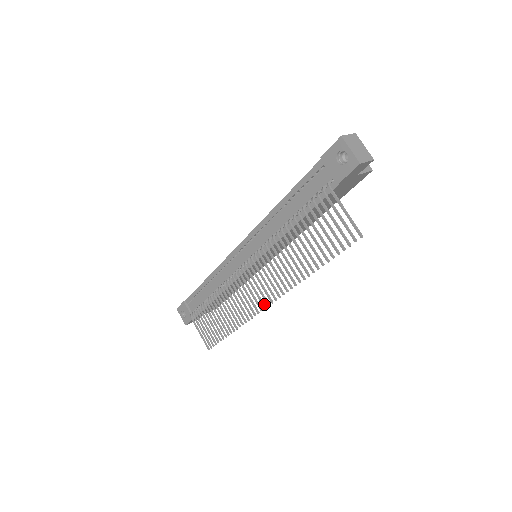
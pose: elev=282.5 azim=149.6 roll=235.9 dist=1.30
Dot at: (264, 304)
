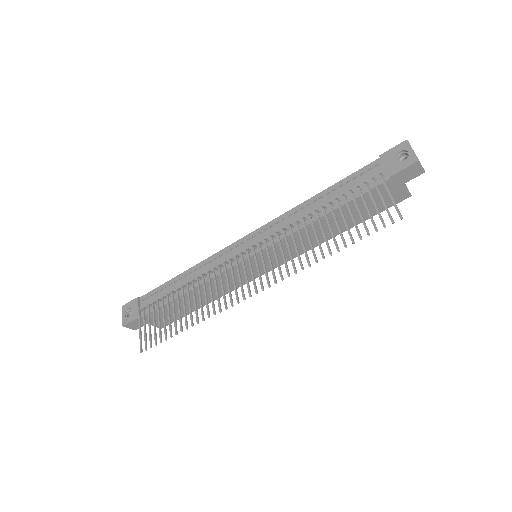
Dot at: occluded
